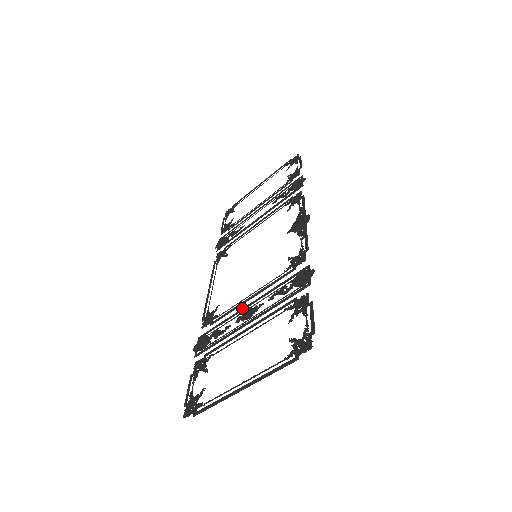
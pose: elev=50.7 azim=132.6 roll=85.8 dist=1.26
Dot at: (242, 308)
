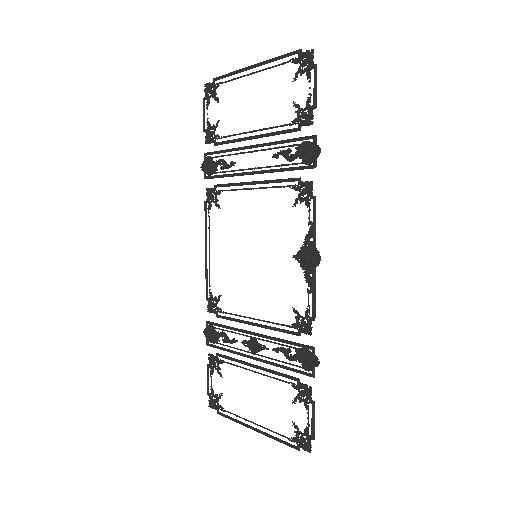
Dot at: (247, 332)
